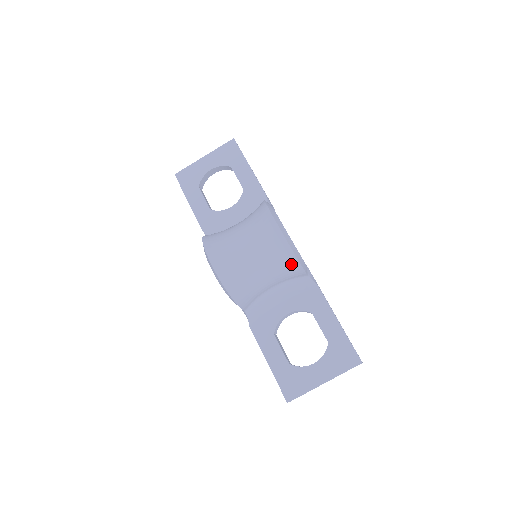
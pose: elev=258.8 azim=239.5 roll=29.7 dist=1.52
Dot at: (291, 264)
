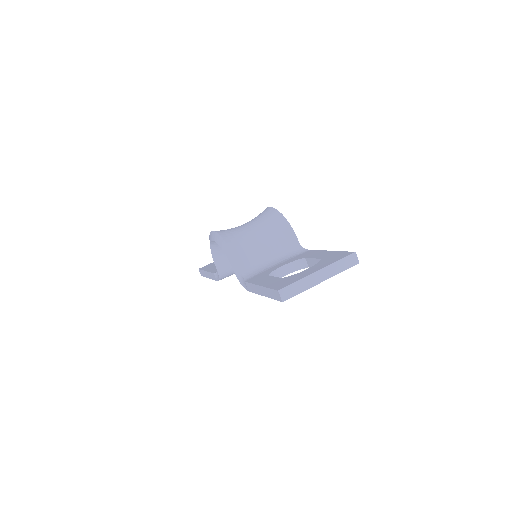
Dot at: (281, 225)
